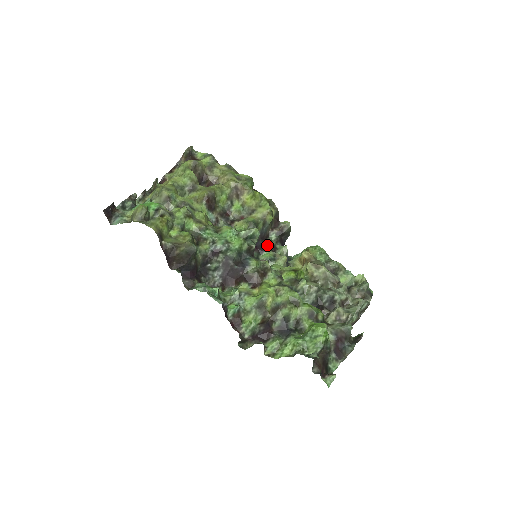
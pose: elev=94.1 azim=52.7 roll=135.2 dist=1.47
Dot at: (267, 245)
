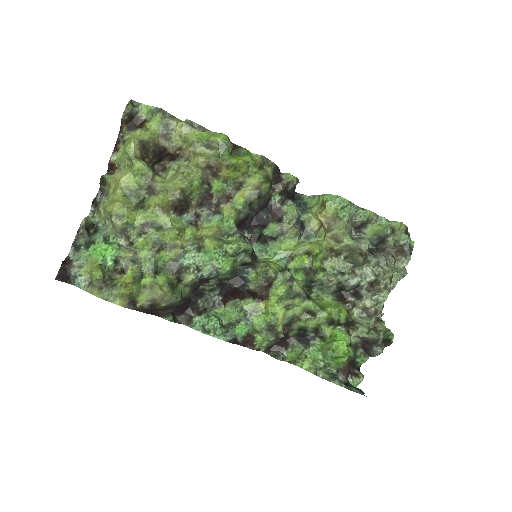
Dot at: (270, 213)
